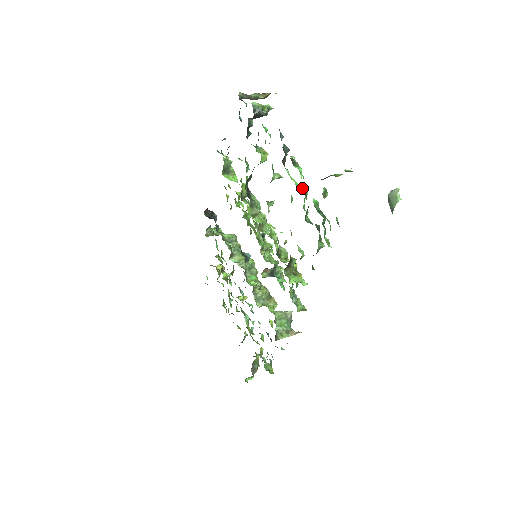
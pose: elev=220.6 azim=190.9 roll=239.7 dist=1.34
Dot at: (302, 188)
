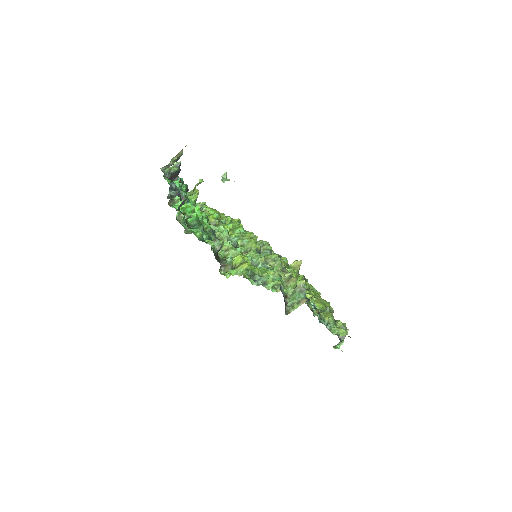
Dot at: (186, 215)
